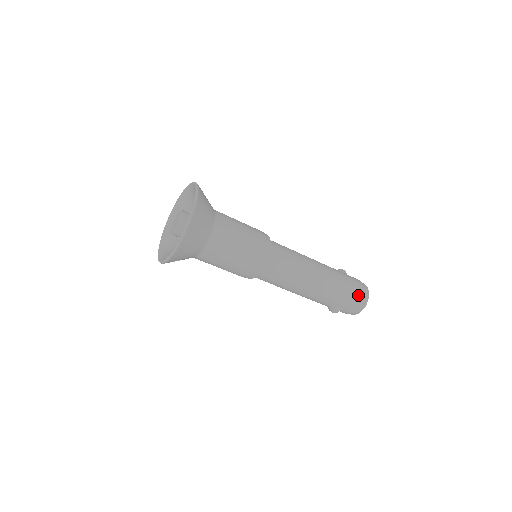
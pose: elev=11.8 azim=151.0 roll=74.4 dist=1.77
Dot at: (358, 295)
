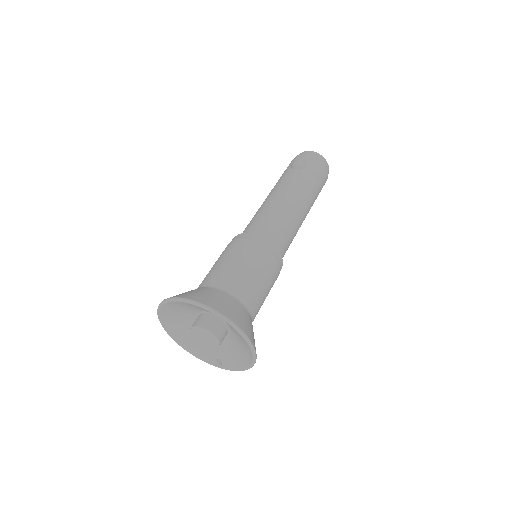
Dot at: (325, 179)
